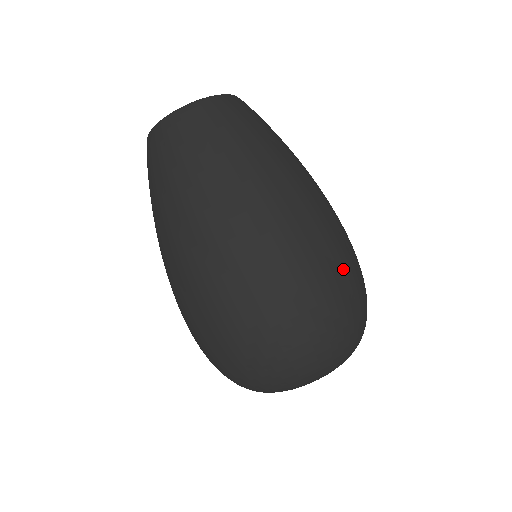
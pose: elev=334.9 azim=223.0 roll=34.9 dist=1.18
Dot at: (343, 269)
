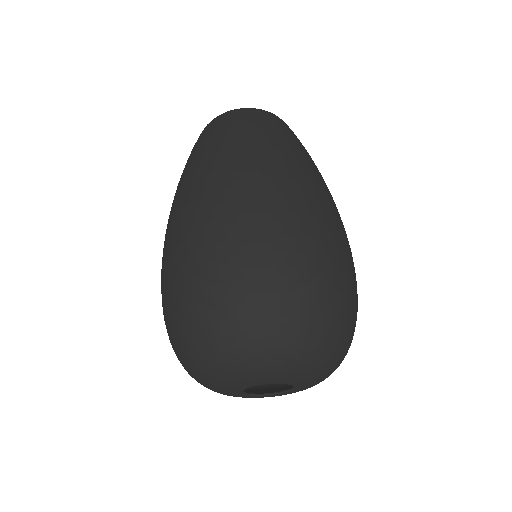
Dot at: (281, 247)
